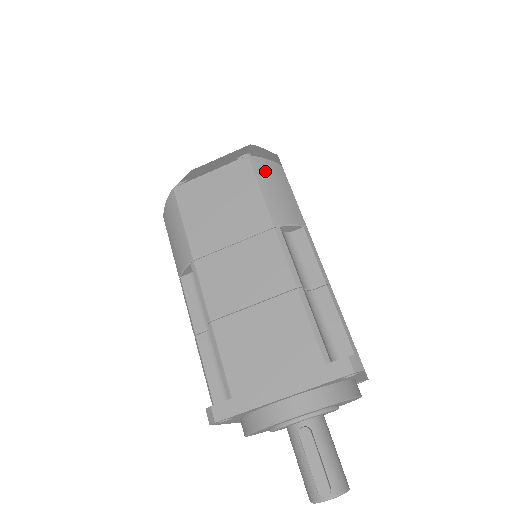
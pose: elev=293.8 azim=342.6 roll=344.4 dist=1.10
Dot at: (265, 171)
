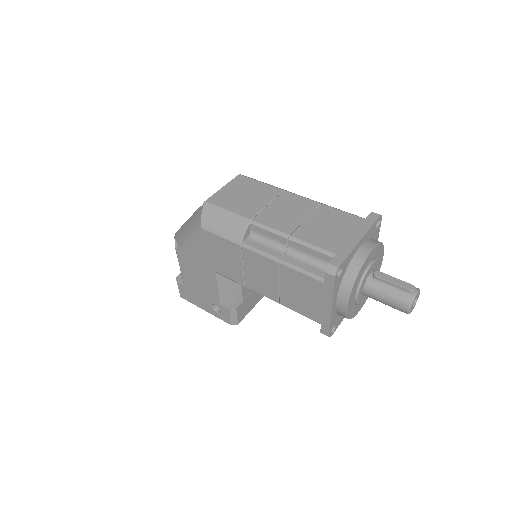
Dot at: occluded
